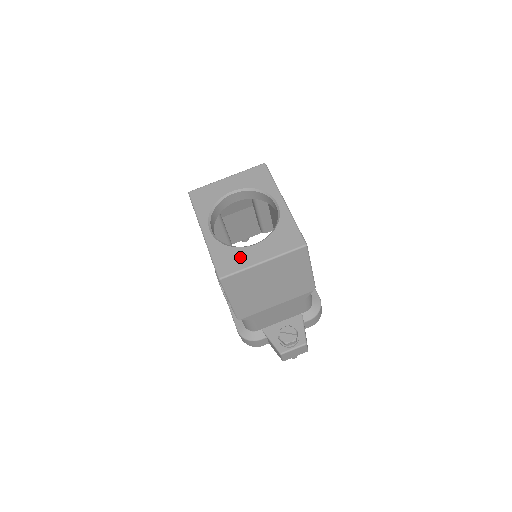
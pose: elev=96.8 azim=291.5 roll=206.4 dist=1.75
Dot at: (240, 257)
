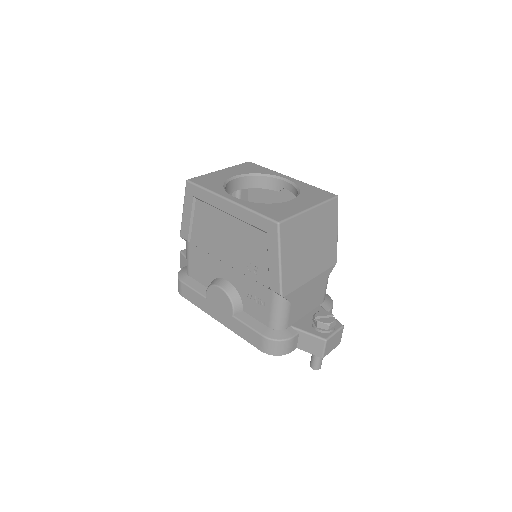
Dot at: (285, 208)
